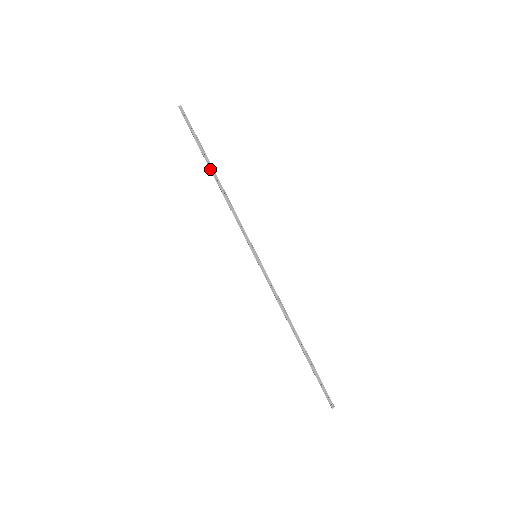
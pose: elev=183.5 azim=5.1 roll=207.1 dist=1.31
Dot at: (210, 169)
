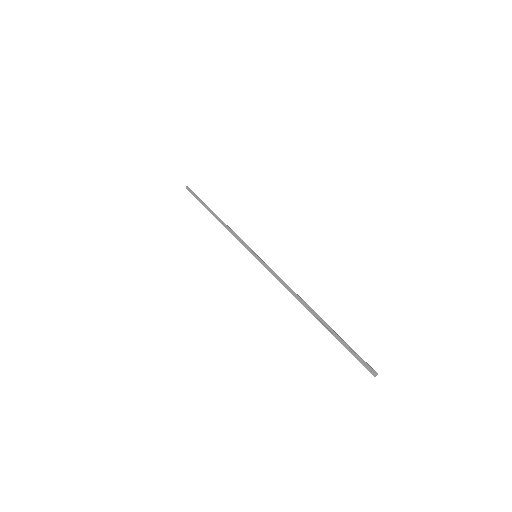
Dot at: occluded
